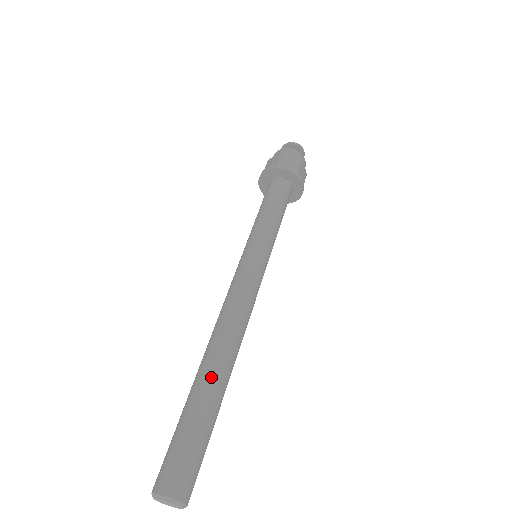
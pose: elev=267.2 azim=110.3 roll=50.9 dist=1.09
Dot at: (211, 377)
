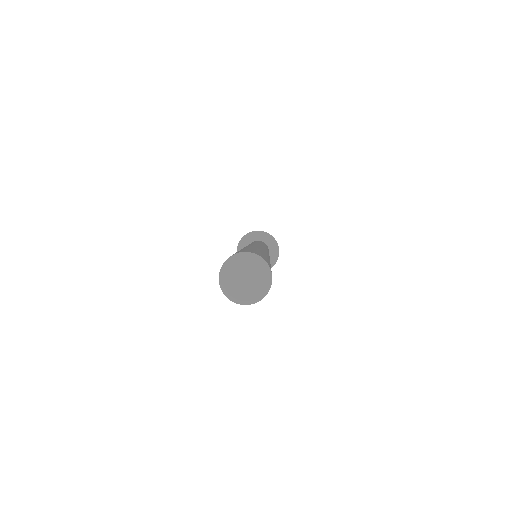
Dot at: (252, 246)
